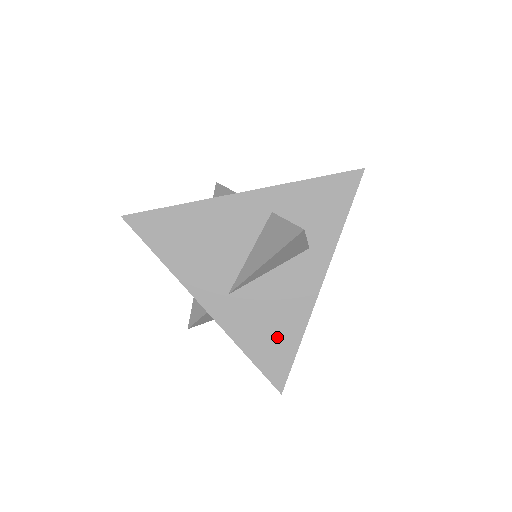
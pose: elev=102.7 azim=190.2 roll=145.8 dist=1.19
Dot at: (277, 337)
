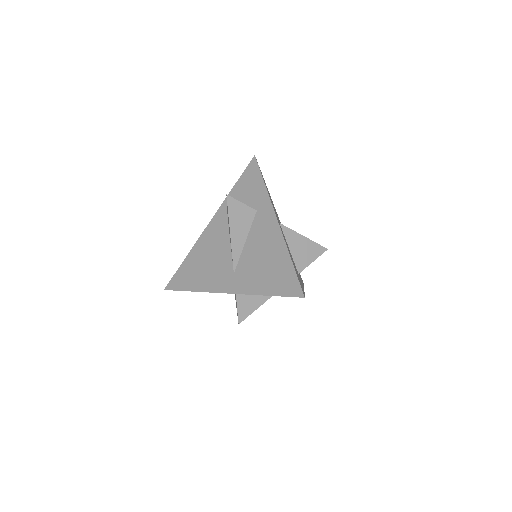
Dot at: (275, 268)
